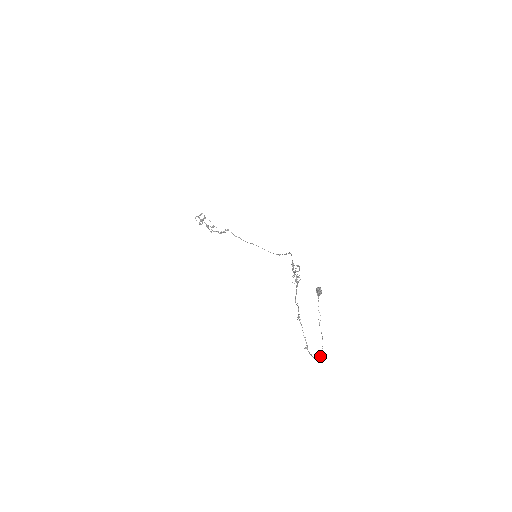
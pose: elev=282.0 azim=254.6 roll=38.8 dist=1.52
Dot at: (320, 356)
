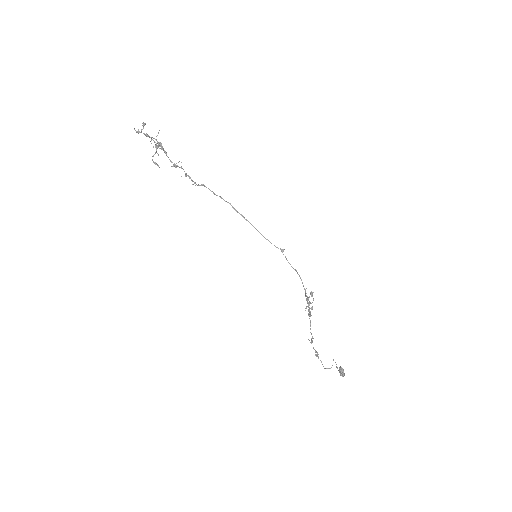
Dot at: occluded
